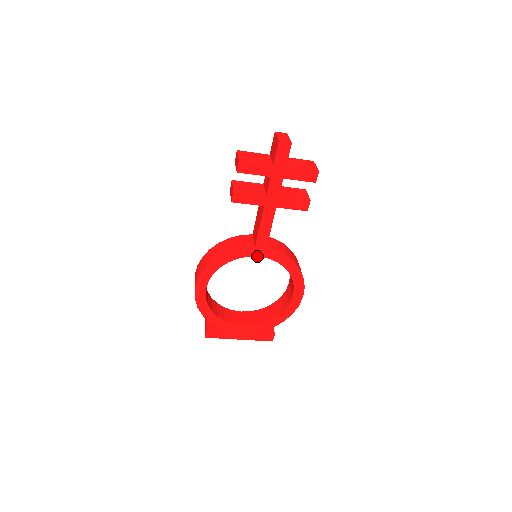
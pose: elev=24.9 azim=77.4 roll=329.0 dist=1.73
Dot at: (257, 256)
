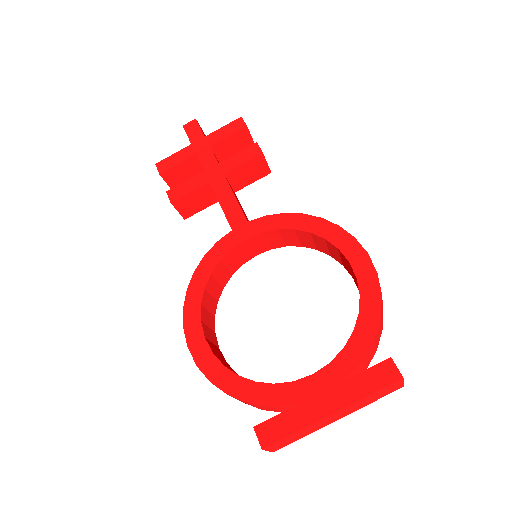
Dot at: (244, 240)
